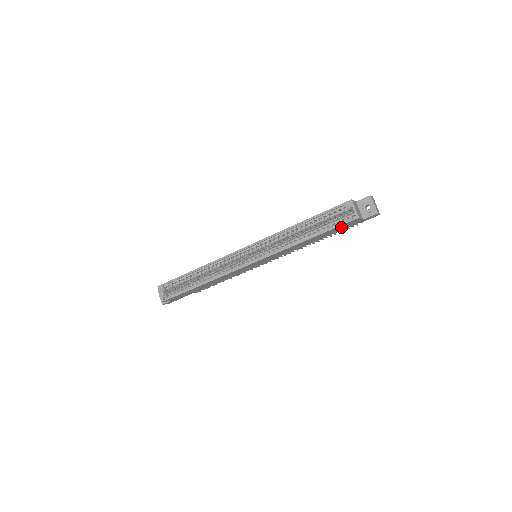
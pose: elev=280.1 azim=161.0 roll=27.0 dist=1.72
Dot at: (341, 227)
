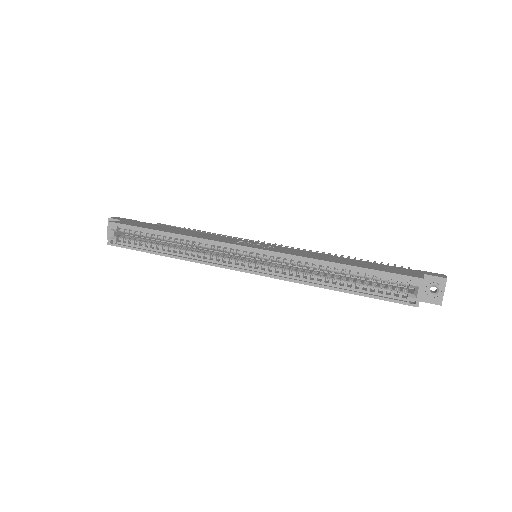
Dot at: occluded
